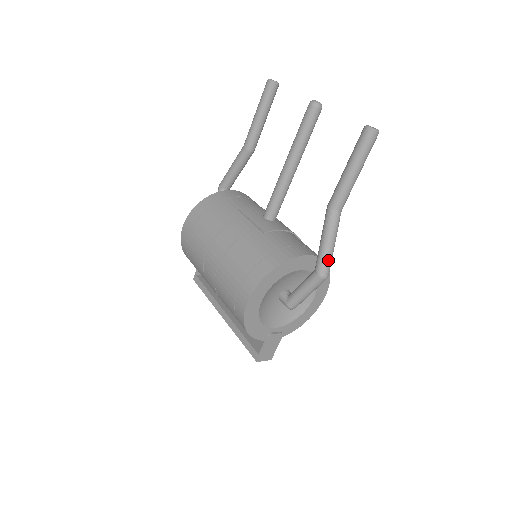
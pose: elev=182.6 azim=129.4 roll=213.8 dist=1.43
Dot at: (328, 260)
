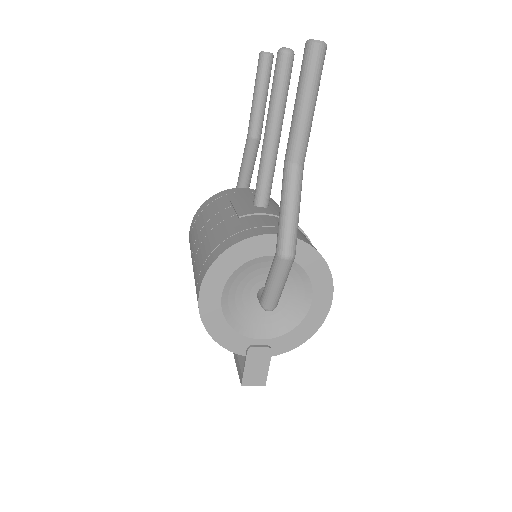
Dot at: (287, 232)
